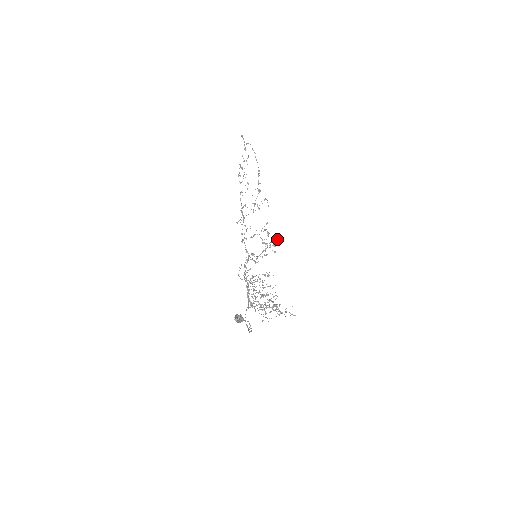
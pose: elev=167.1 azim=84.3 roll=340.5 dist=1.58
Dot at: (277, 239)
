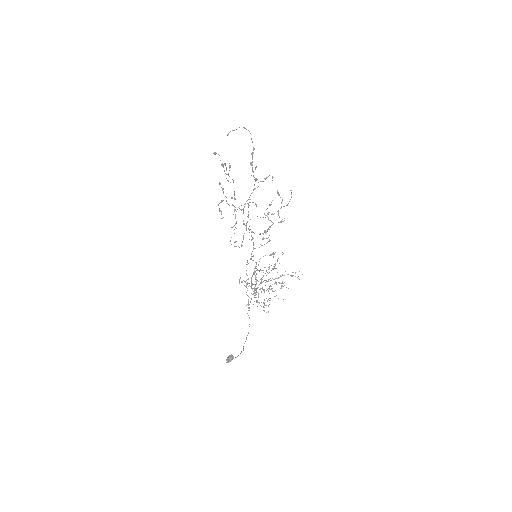
Dot at: occluded
